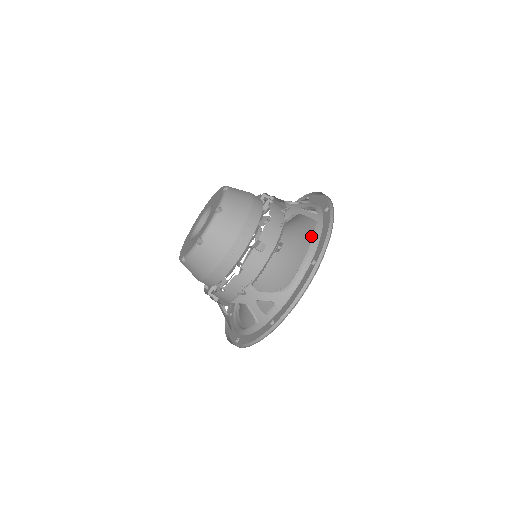
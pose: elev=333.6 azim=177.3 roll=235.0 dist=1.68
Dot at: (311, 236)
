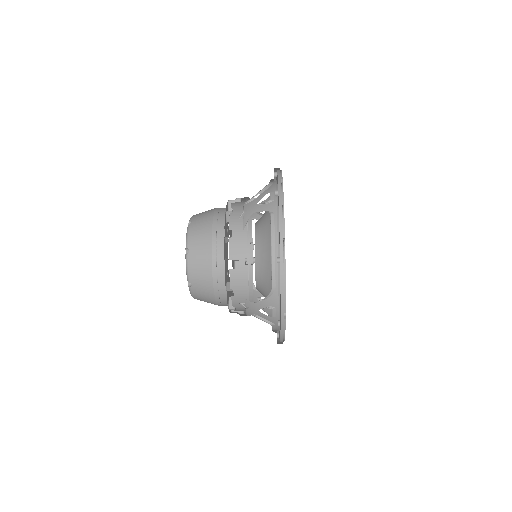
Dot at: occluded
